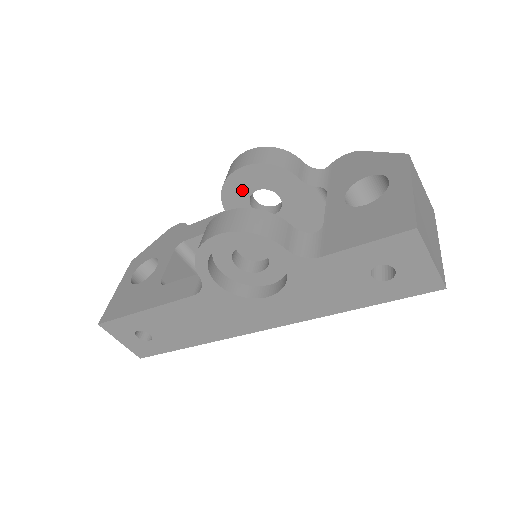
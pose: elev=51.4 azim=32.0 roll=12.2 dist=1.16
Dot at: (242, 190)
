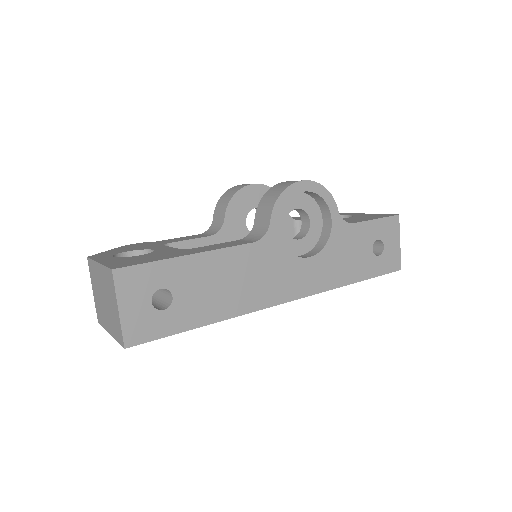
Dot at: (246, 204)
